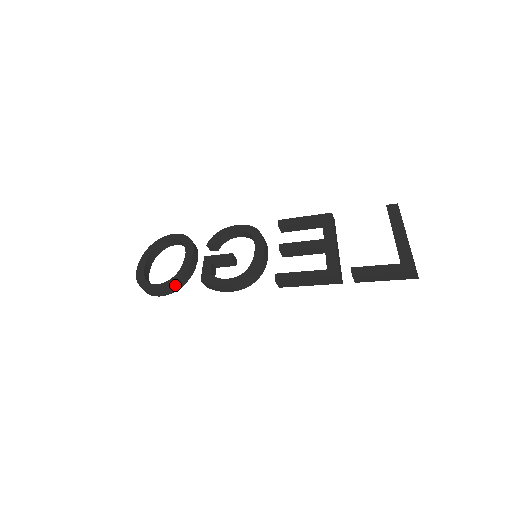
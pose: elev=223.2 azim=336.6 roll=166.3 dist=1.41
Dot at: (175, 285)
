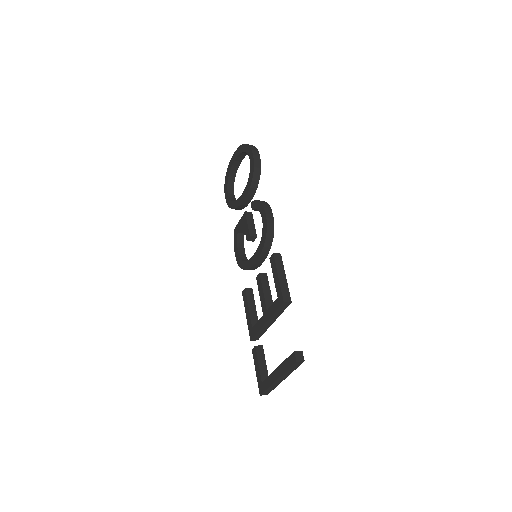
Dot at: occluded
